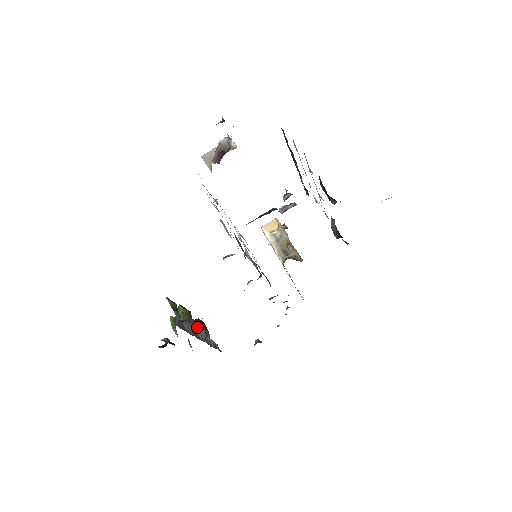
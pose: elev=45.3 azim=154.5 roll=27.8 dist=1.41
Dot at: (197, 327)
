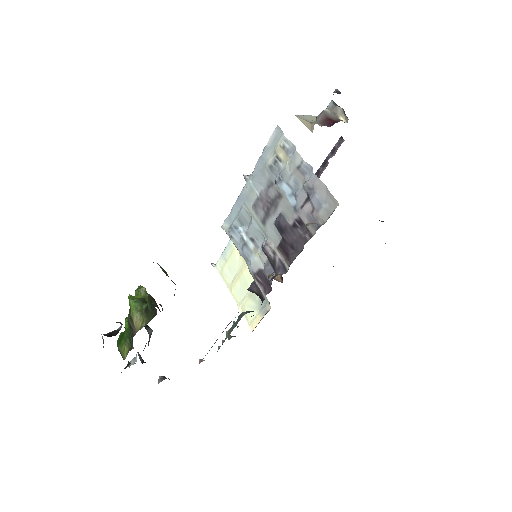
Dot at: (144, 326)
